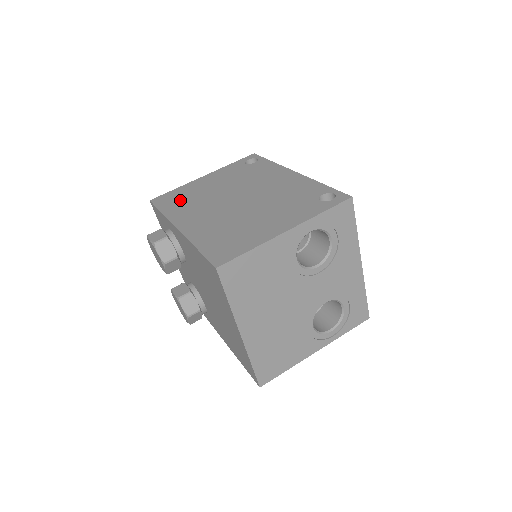
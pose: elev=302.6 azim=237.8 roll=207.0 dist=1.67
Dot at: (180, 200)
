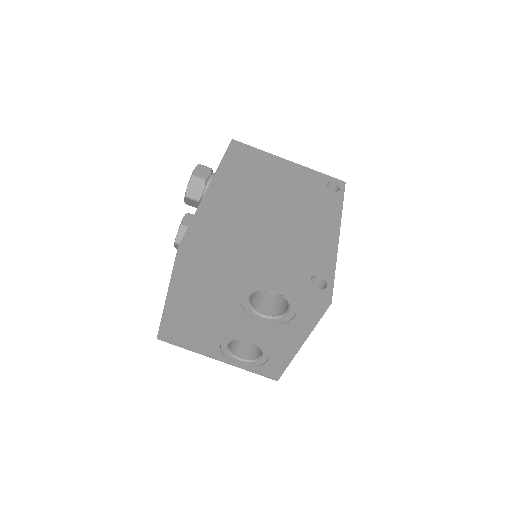
Dot at: (246, 163)
